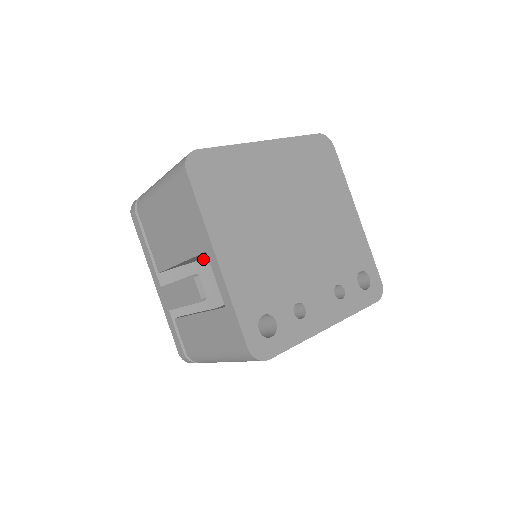
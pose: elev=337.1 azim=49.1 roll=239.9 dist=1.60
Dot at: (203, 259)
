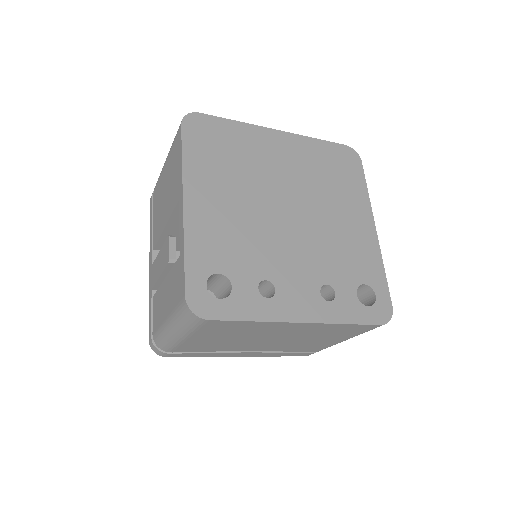
Dot at: occluded
